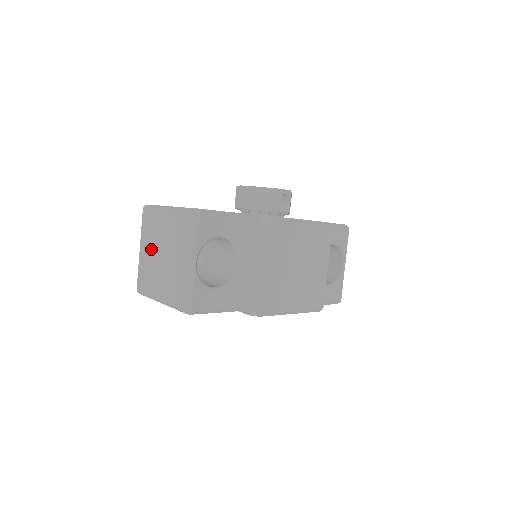
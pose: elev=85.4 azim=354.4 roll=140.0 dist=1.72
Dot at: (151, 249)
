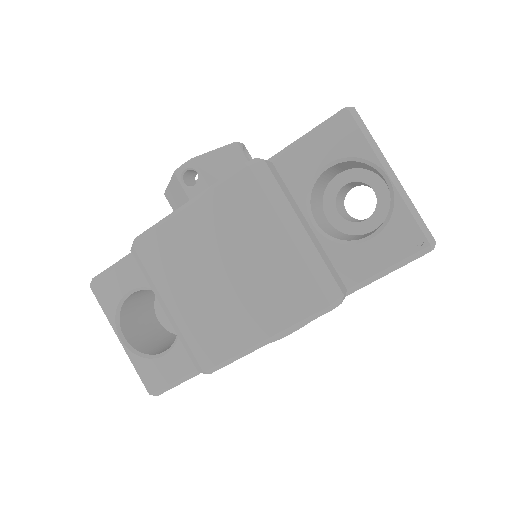
Dot at: occluded
